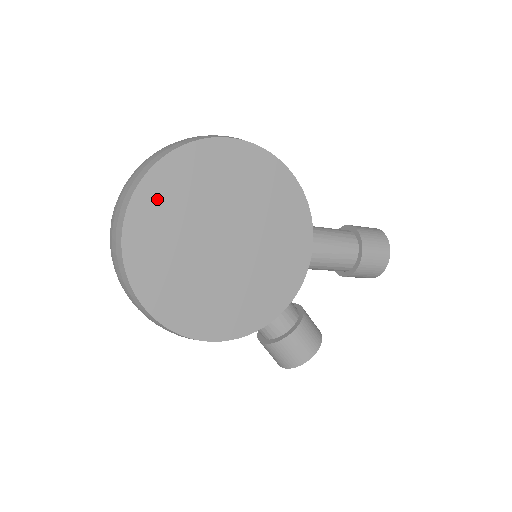
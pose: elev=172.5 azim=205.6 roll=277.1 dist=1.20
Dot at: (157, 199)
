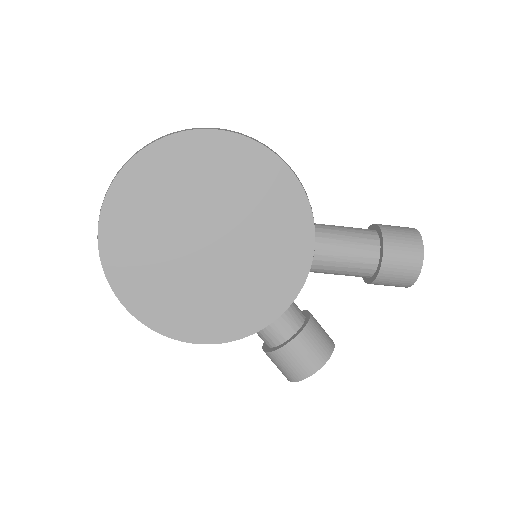
Dot at: (133, 195)
